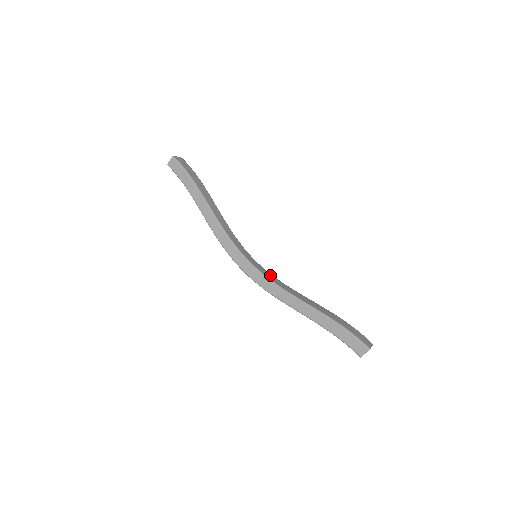
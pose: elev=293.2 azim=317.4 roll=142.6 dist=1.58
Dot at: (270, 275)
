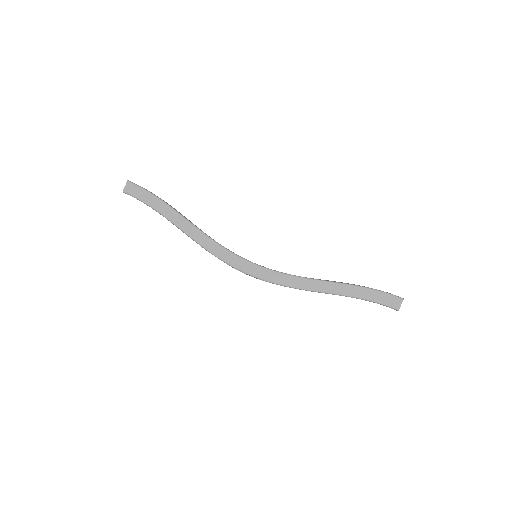
Dot at: occluded
